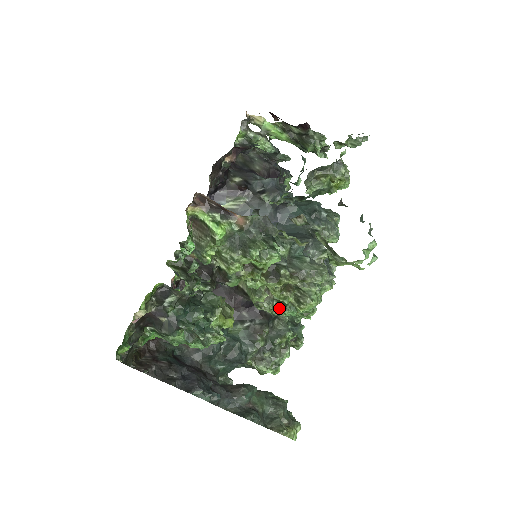
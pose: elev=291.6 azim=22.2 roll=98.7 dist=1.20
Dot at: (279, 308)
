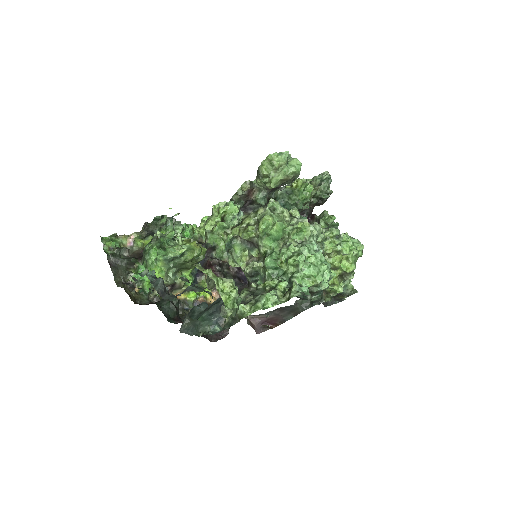
Dot at: (264, 264)
